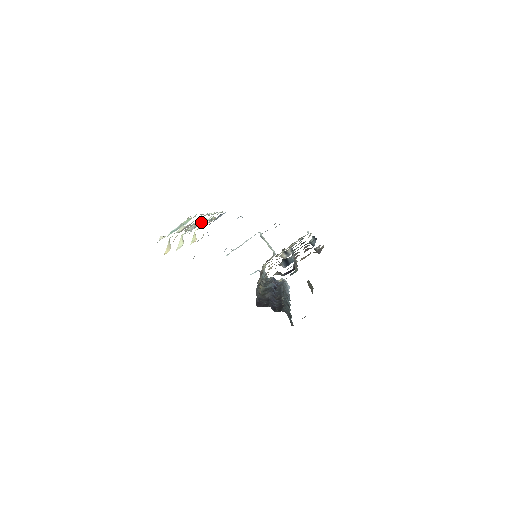
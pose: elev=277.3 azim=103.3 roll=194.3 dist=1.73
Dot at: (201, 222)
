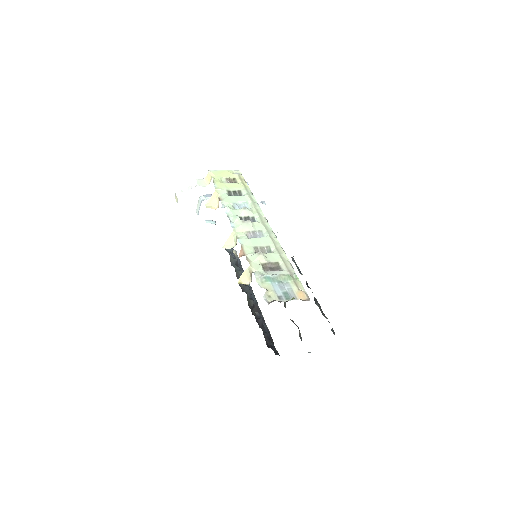
Dot at: (248, 216)
